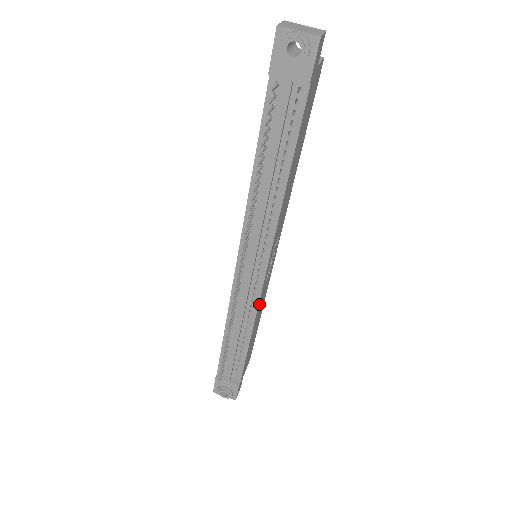
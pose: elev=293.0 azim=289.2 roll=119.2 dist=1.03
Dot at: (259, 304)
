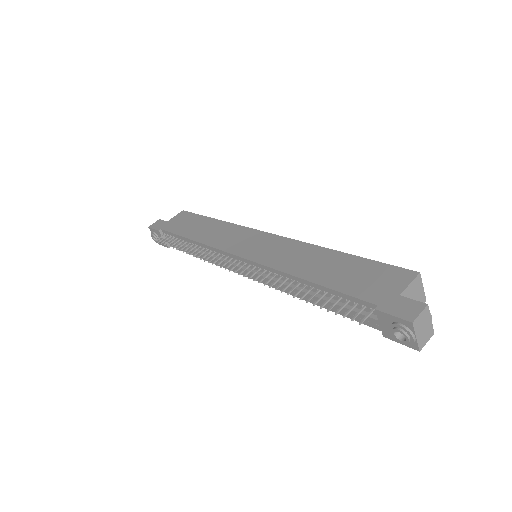
Dot at: occluded
